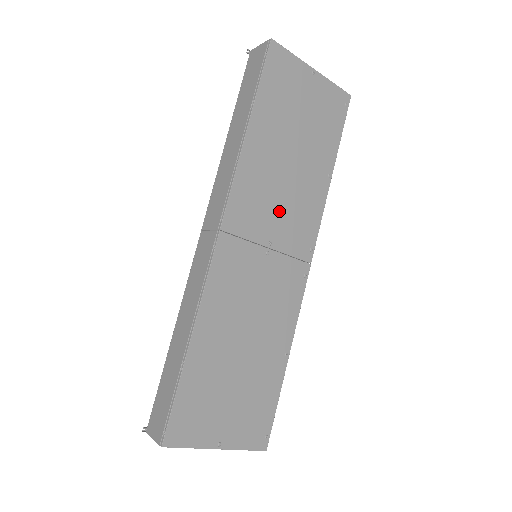
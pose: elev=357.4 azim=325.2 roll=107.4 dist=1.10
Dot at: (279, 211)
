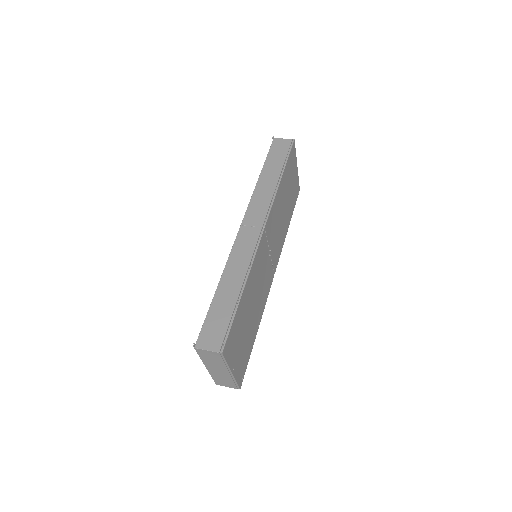
Dot at: (276, 234)
